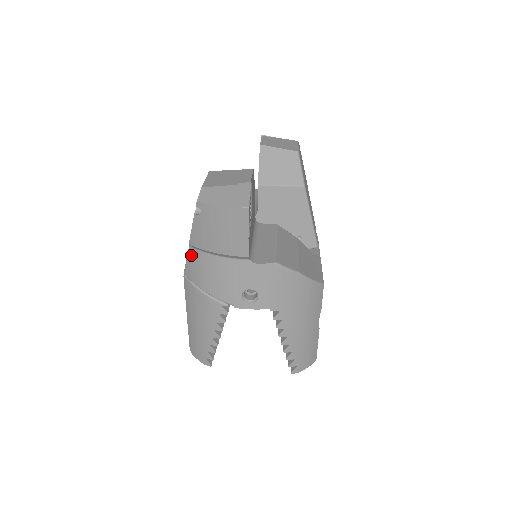
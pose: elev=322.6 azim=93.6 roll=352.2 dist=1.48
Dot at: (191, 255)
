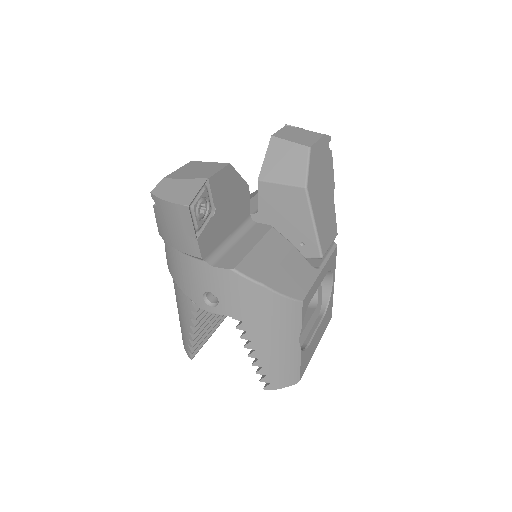
Dot at: (165, 245)
